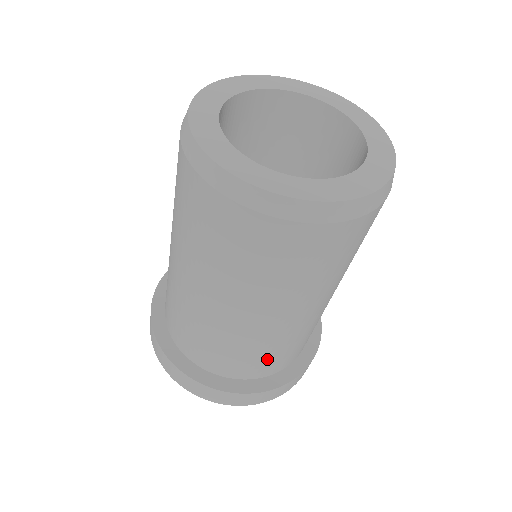
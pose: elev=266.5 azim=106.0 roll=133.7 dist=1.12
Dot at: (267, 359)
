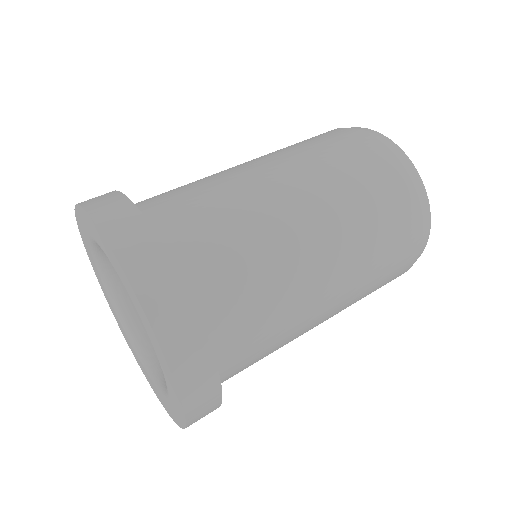
Dot at: (227, 255)
